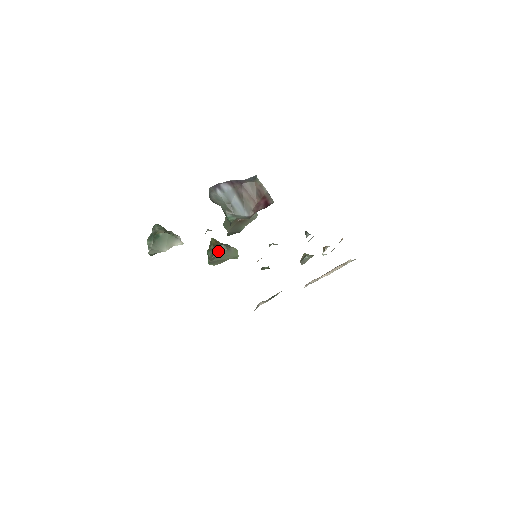
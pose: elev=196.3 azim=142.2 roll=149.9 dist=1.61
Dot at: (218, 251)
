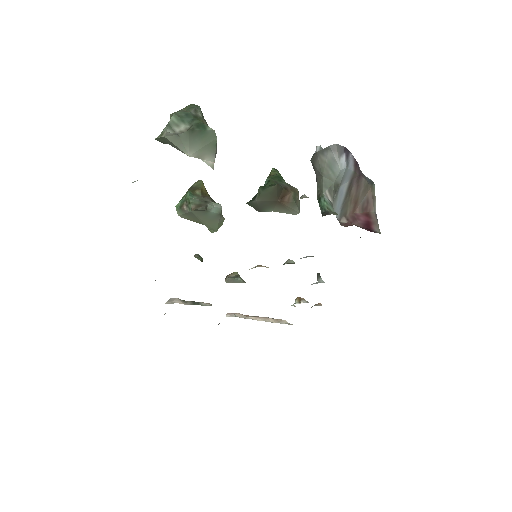
Dot at: (209, 206)
